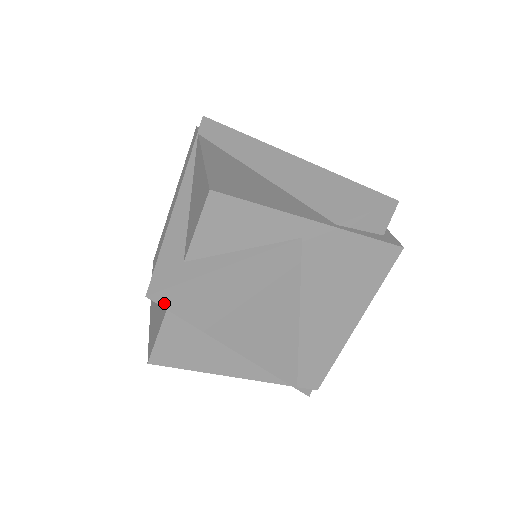
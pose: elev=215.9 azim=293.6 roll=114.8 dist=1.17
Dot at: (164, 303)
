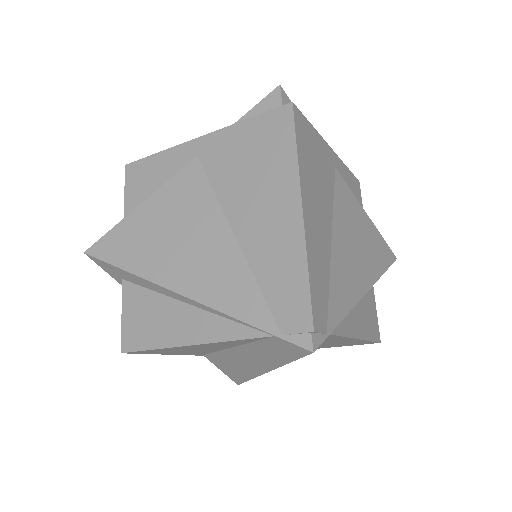
Dot at: (98, 255)
